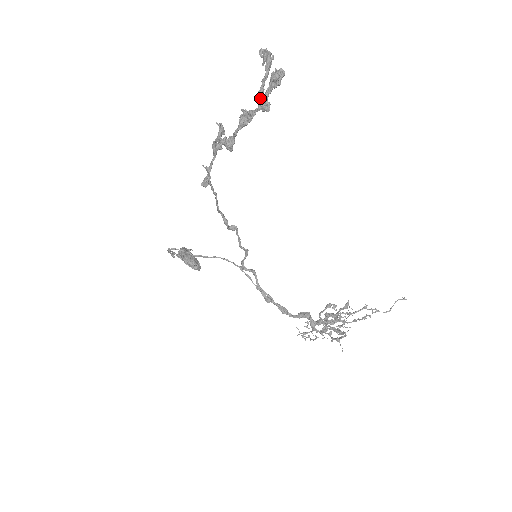
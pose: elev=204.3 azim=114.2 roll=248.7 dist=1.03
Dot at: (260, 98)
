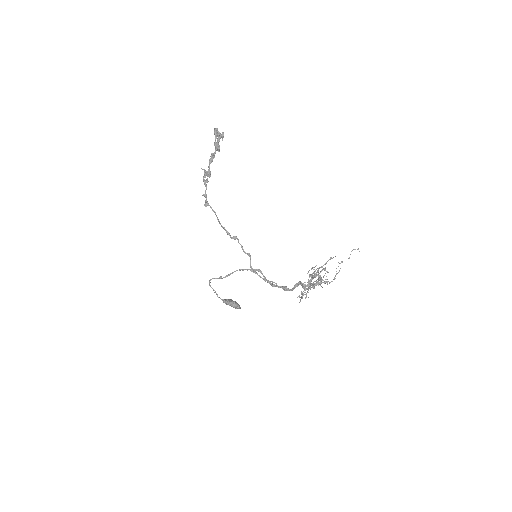
Dot at: (215, 146)
